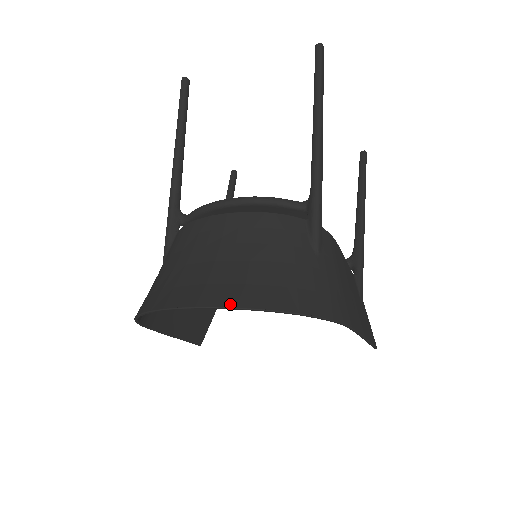
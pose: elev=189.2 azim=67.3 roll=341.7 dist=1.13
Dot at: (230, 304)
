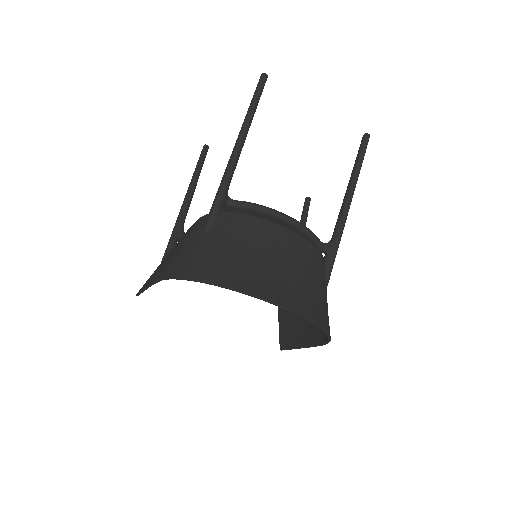
Dot at: (301, 313)
